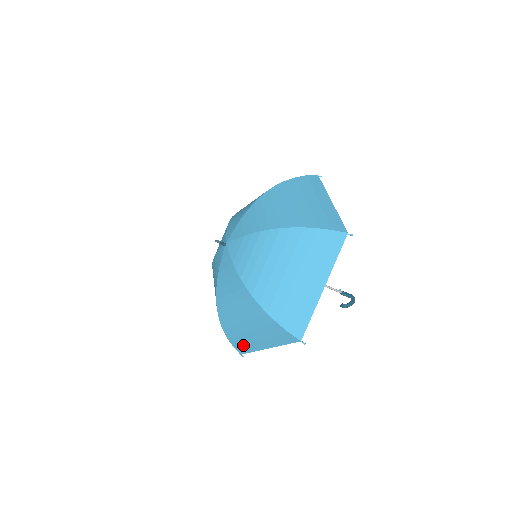
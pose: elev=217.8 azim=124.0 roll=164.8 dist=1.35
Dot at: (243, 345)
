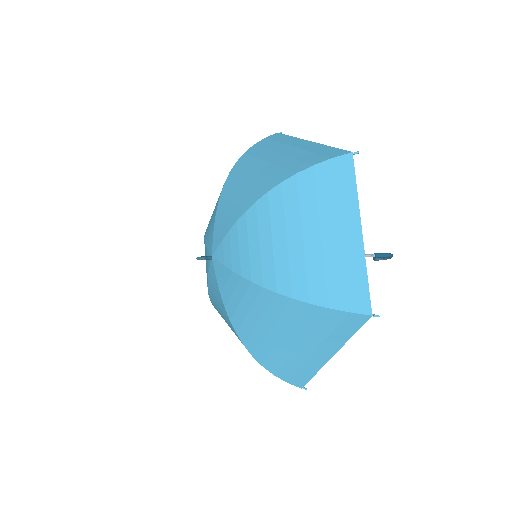
Dot at: occluded
